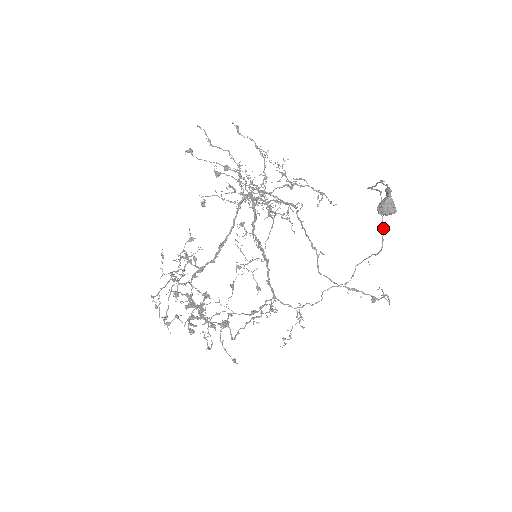
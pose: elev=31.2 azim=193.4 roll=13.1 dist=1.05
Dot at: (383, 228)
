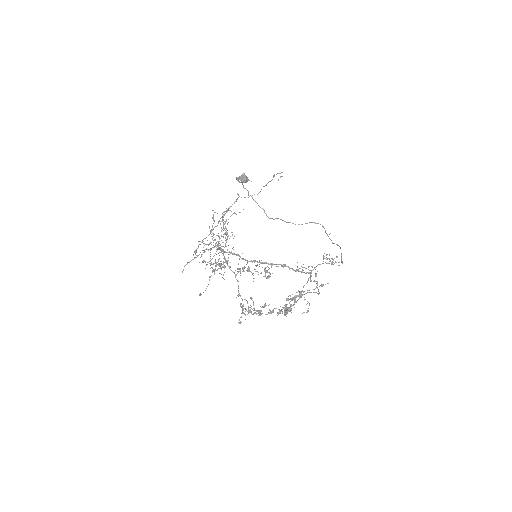
Dot at: occluded
